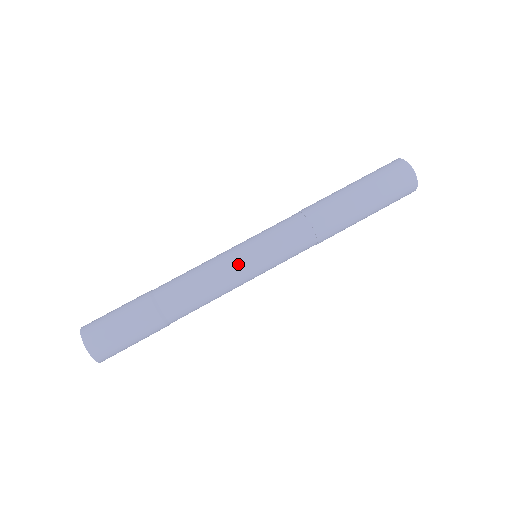
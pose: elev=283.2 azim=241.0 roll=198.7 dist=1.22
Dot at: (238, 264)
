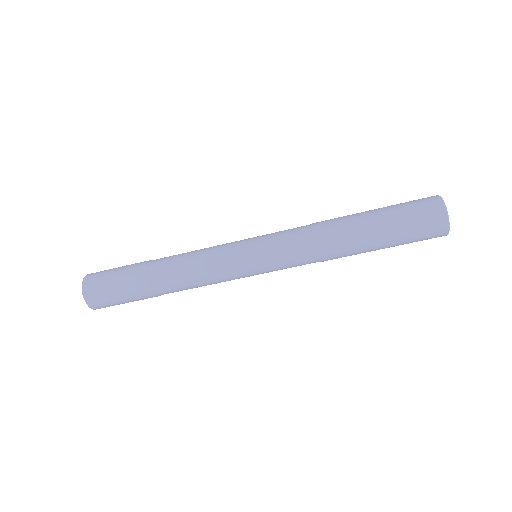
Dot at: (235, 272)
